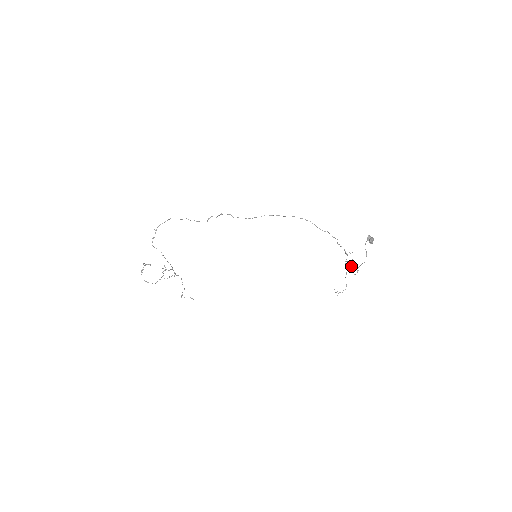
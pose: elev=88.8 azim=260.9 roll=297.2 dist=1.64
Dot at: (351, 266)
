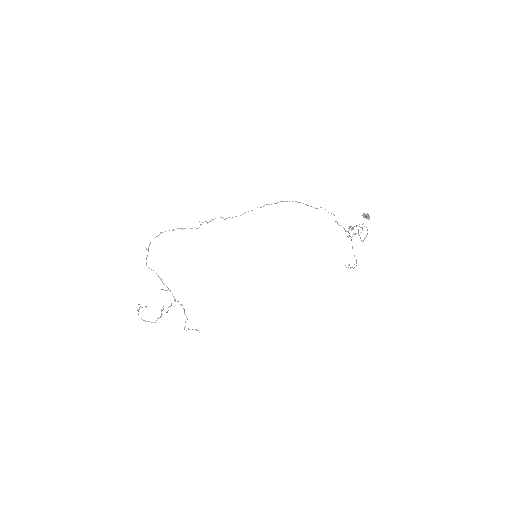
Dot at: (355, 234)
